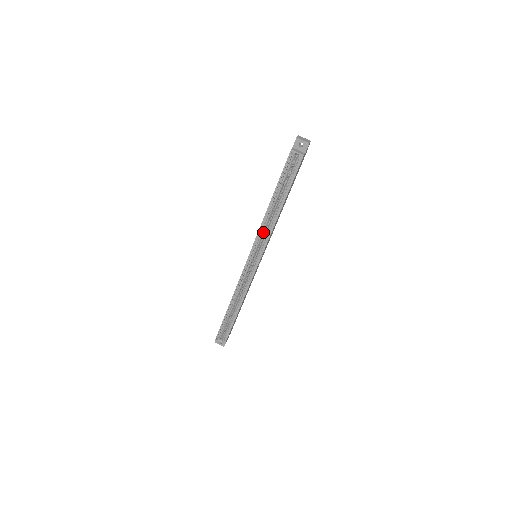
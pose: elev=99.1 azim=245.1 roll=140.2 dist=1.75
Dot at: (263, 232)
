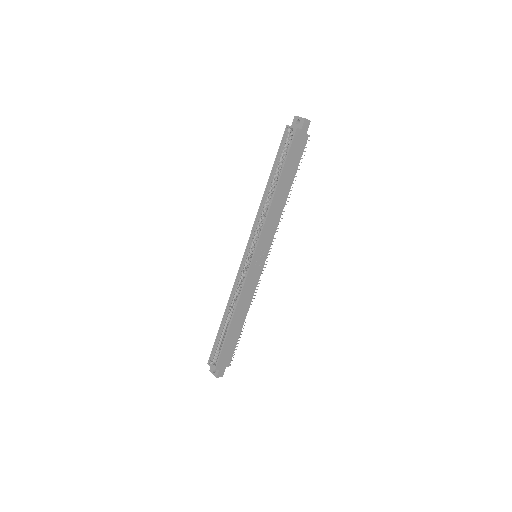
Dot at: (260, 222)
